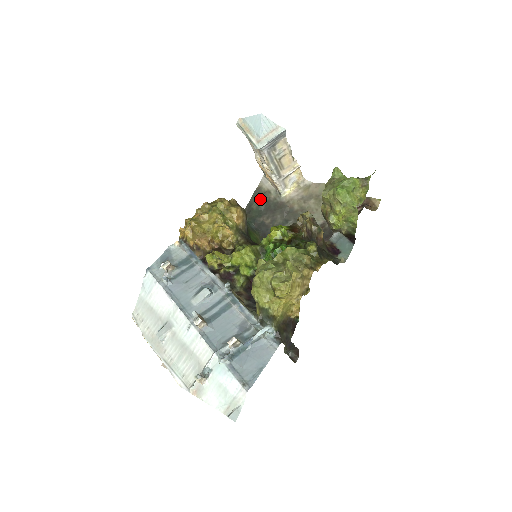
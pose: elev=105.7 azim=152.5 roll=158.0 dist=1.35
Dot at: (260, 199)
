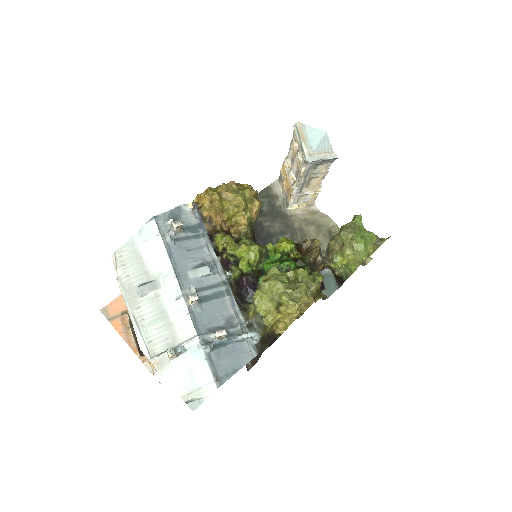
Dot at: (266, 199)
